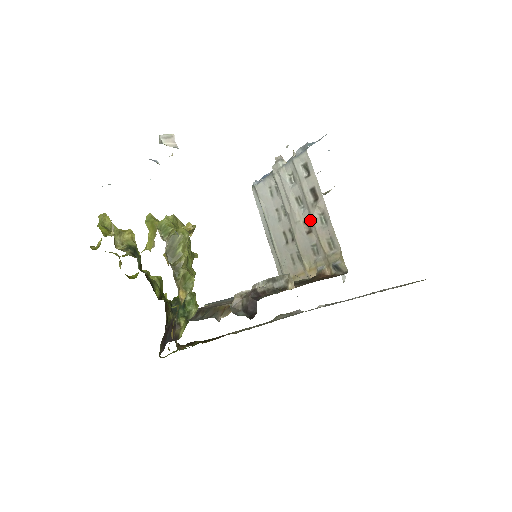
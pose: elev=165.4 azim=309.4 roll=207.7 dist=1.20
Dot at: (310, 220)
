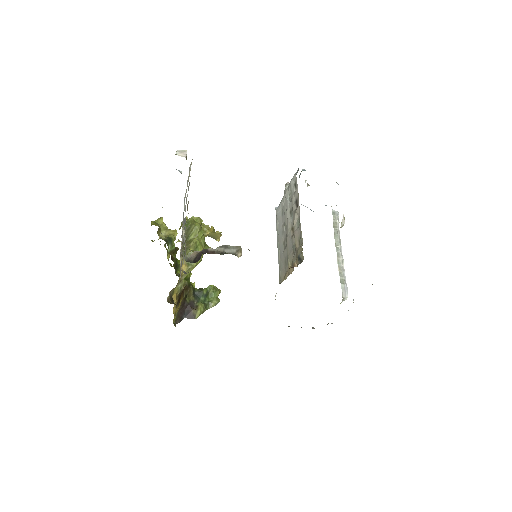
Dot at: (293, 225)
